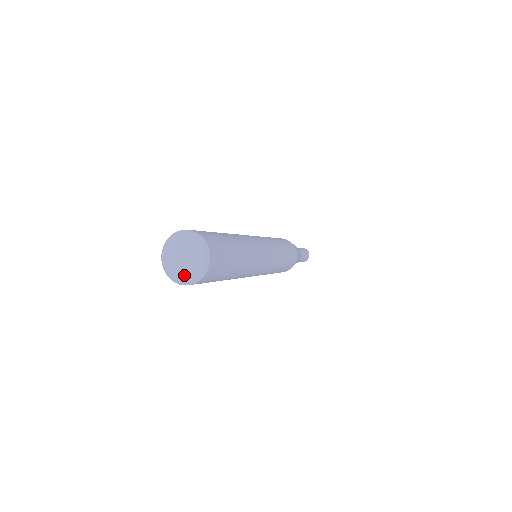
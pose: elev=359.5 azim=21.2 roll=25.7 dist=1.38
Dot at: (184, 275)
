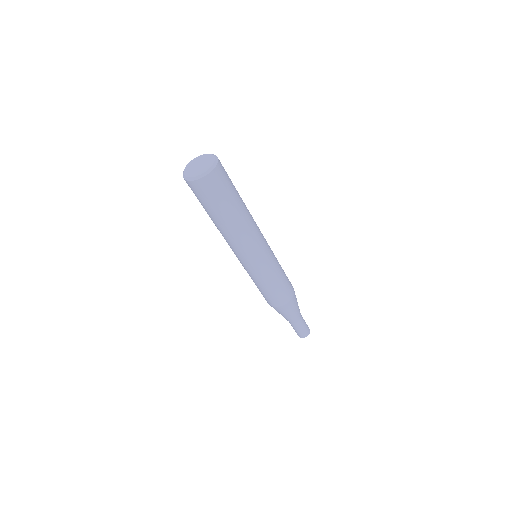
Dot at: (208, 166)
